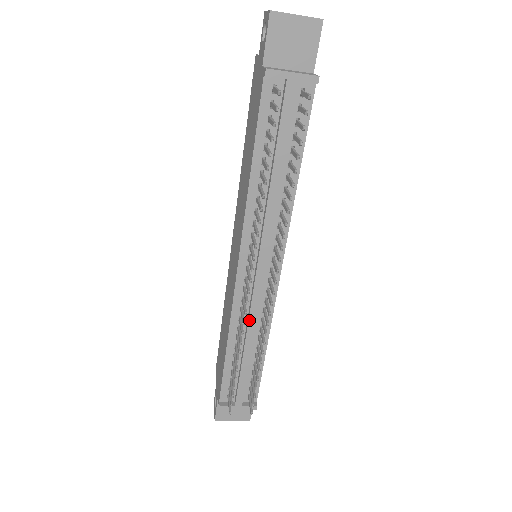
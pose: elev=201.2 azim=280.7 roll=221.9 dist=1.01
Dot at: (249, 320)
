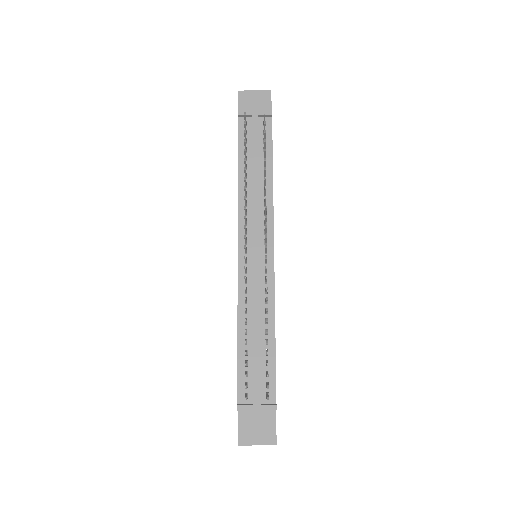
Dot at: (253, 298)
